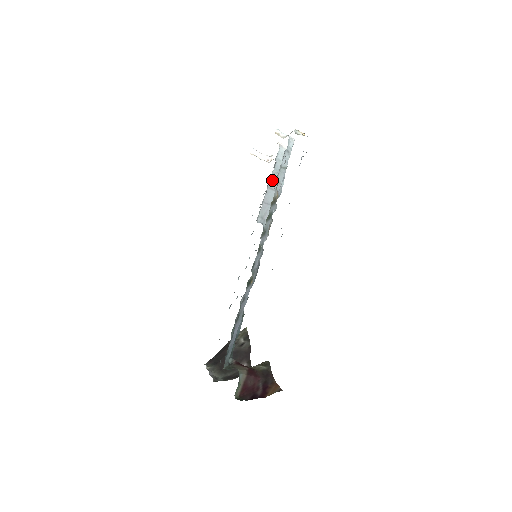
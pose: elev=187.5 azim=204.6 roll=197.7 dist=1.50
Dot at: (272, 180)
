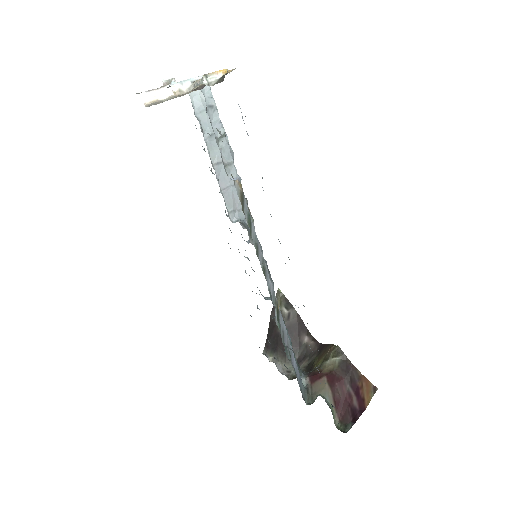
Dot at: (211, 150)
